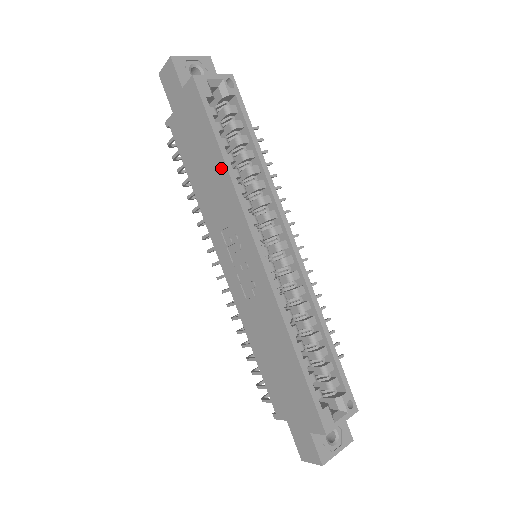
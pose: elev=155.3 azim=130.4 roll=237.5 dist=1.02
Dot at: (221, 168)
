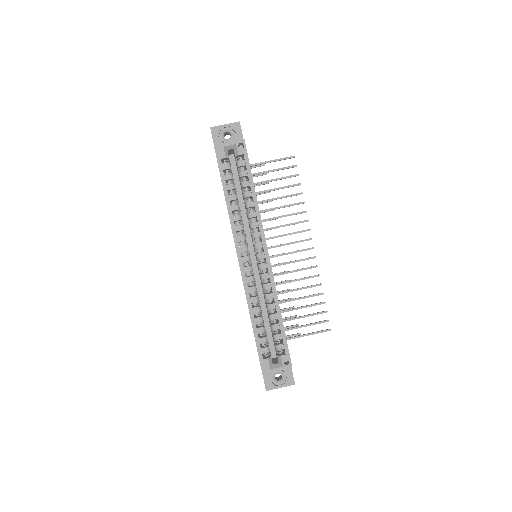
Dot at: (226, 204)
